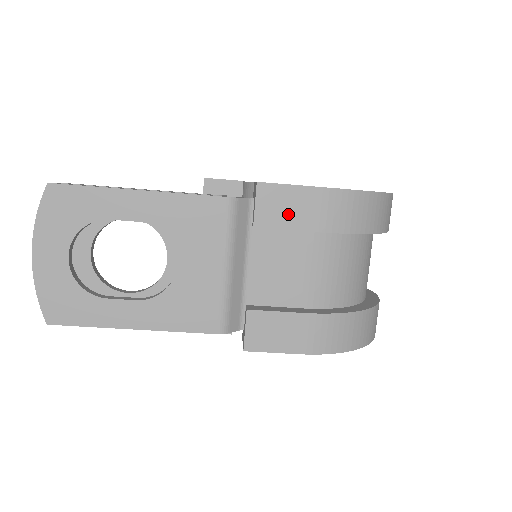
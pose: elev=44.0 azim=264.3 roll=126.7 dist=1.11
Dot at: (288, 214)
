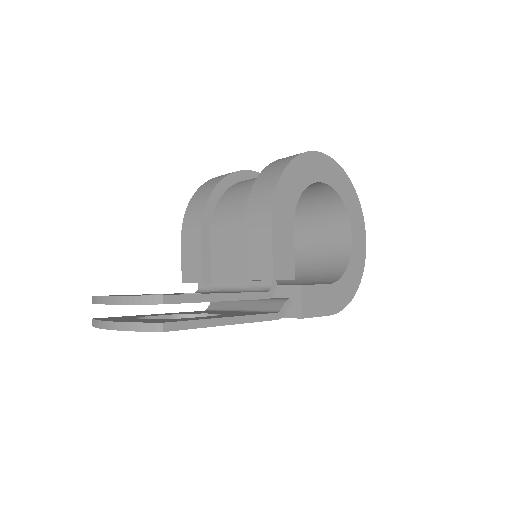
Dot at: occluded
